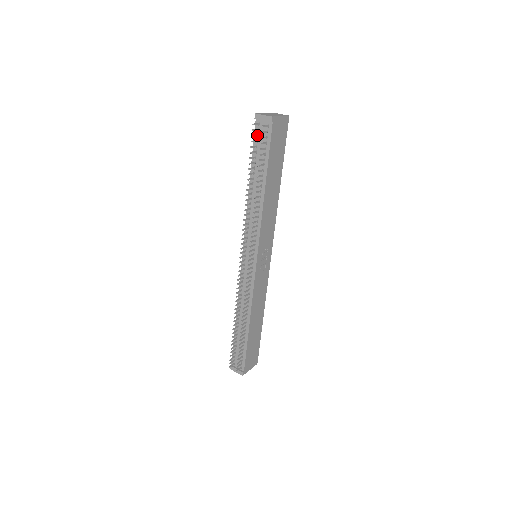
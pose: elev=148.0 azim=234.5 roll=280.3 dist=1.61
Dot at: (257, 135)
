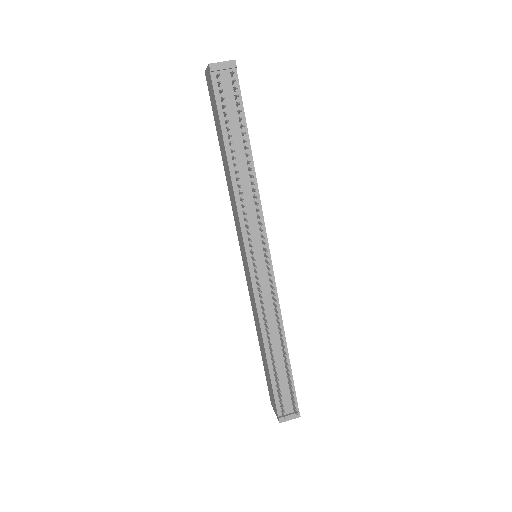
Dot at: occluded
